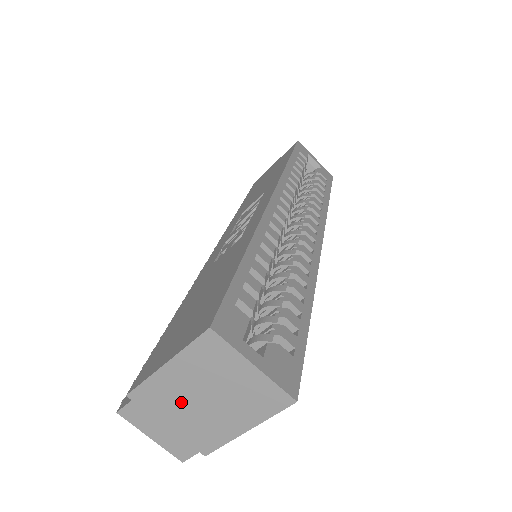
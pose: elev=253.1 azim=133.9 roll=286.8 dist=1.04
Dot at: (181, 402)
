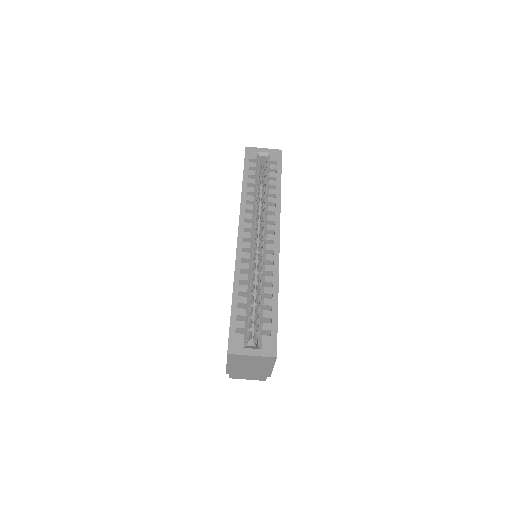
Dot at: (244, 370)
